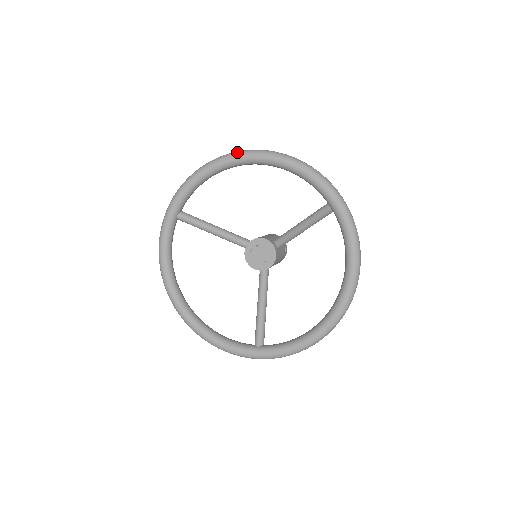
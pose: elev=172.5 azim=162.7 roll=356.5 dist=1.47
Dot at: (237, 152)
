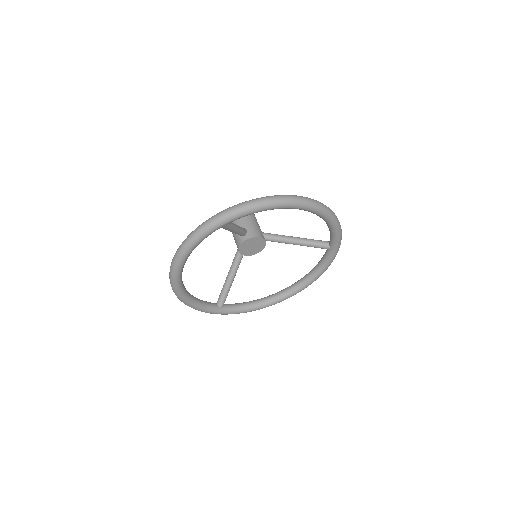
Dot at: (307, 202)
